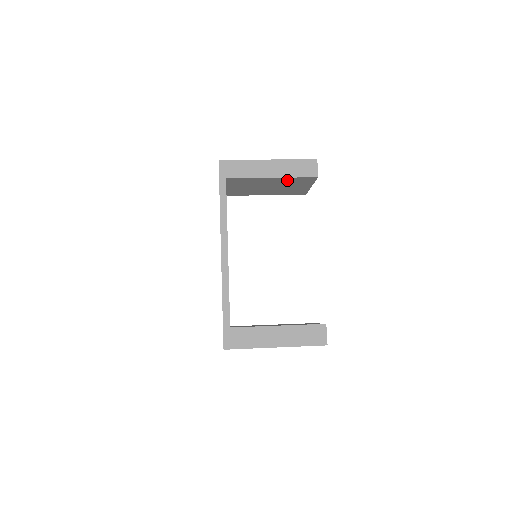
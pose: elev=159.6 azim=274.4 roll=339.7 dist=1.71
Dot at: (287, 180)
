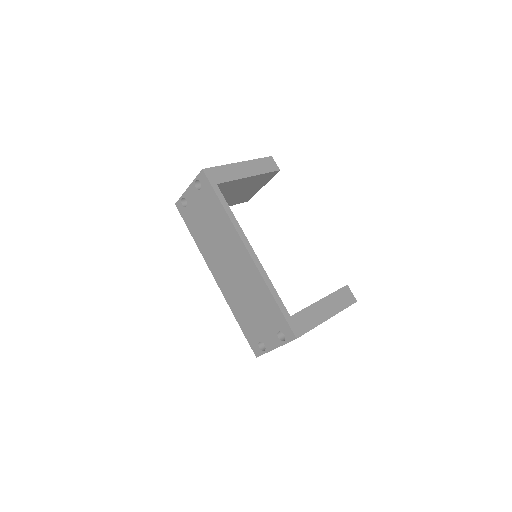
Dot at: (256, 179)
